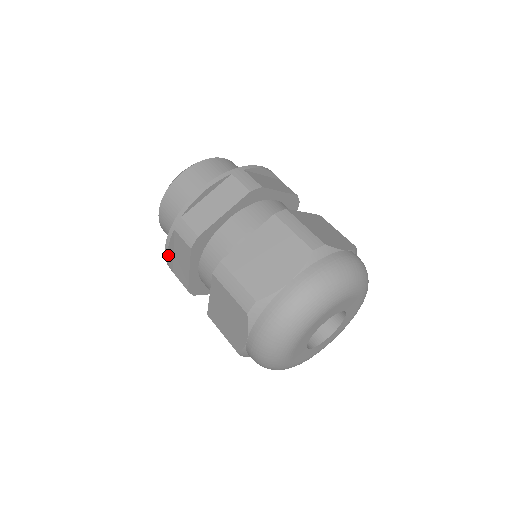
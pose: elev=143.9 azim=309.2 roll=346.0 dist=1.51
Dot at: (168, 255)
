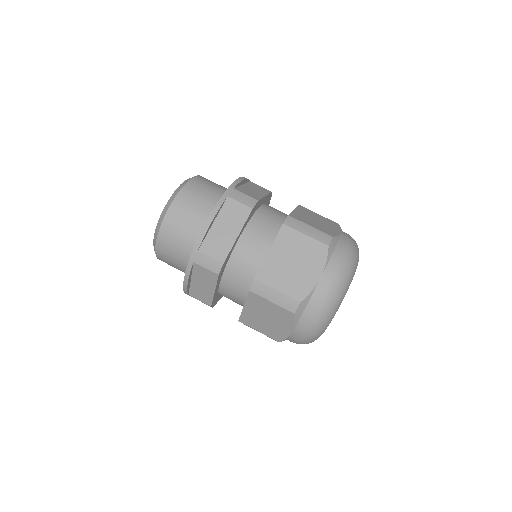
Dot at: (211, 223)
